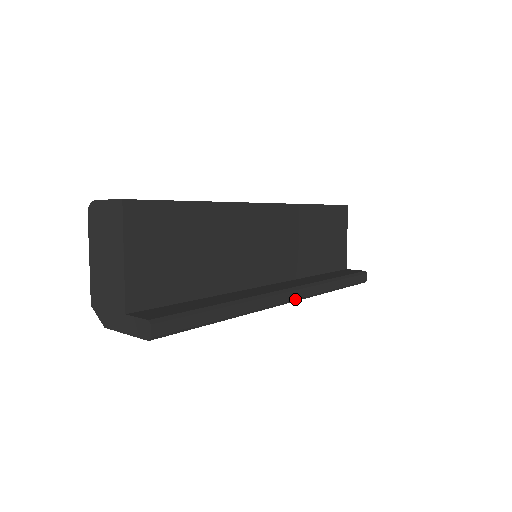
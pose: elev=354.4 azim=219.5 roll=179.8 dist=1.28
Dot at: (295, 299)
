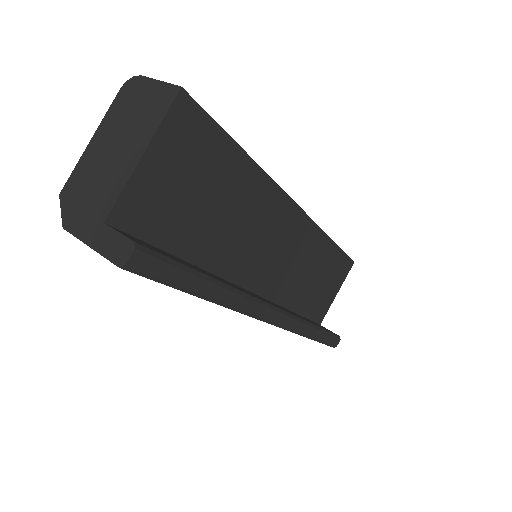
Dot at: (276, 323)
